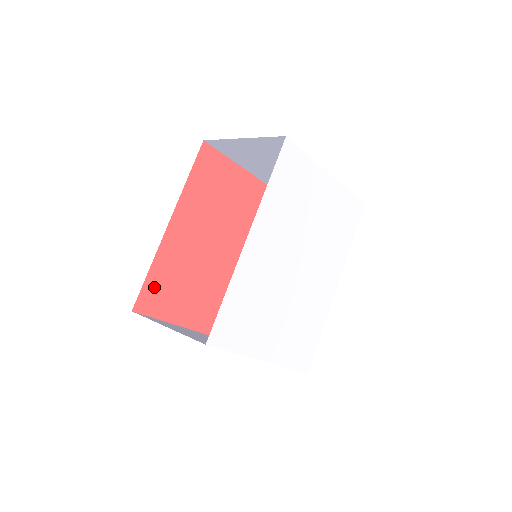
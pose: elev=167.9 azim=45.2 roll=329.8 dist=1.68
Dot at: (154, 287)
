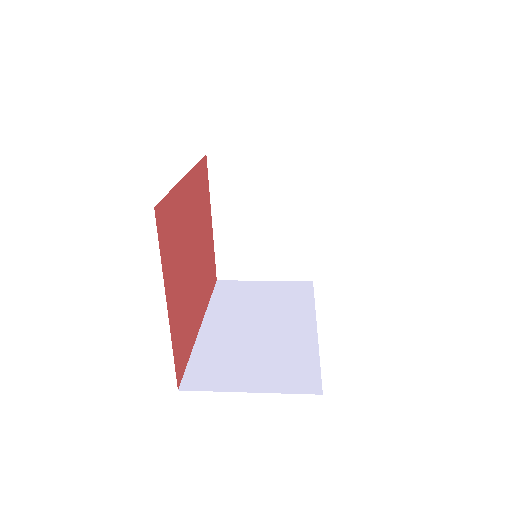
Dot at: (168, 213)
